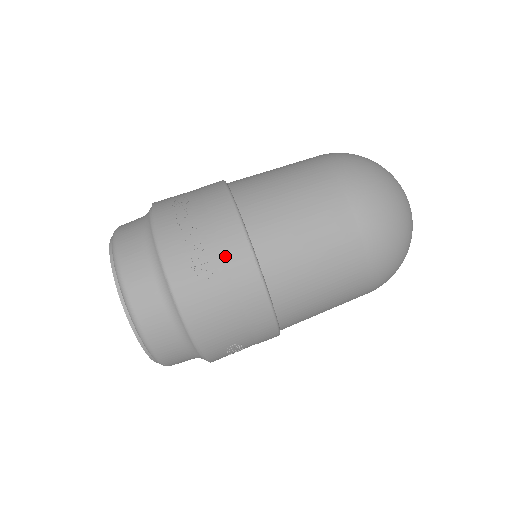
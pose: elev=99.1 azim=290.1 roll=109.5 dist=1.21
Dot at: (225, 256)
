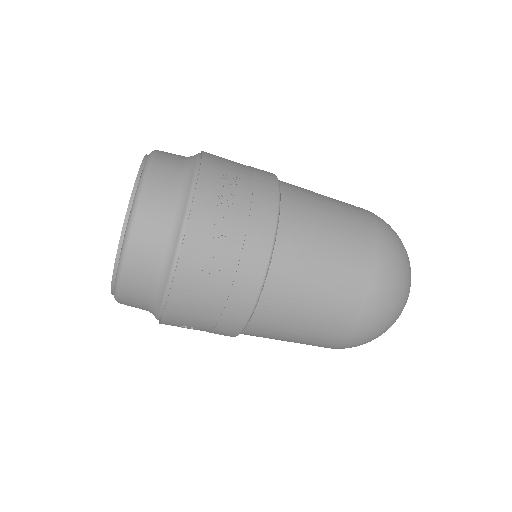
Dot at: (241, 262)
